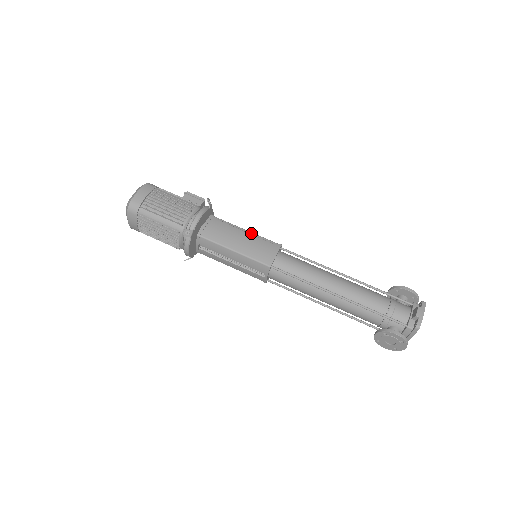
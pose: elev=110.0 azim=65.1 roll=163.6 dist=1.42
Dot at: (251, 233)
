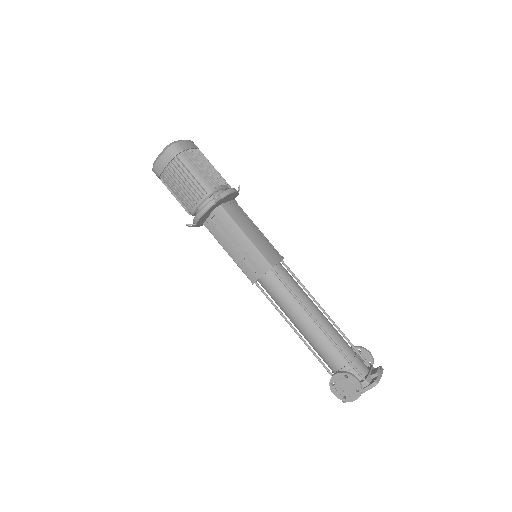
Dot at: (263, 234)
